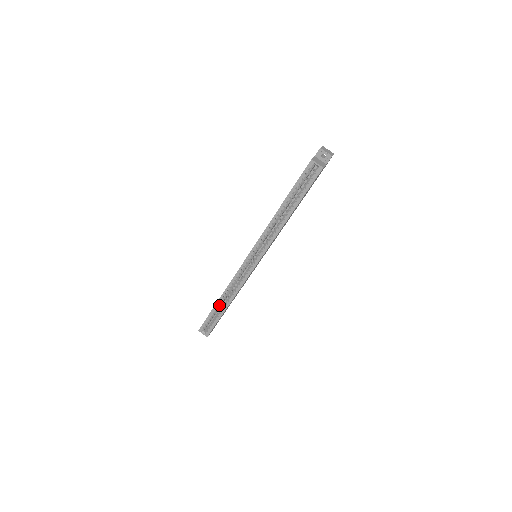
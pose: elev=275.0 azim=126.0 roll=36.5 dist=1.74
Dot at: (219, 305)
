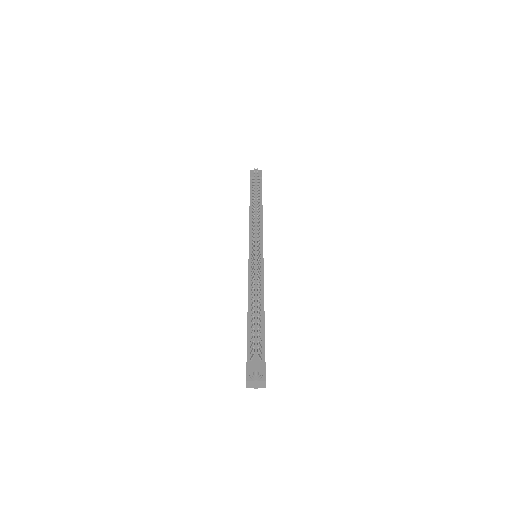
Dot at: occluded
